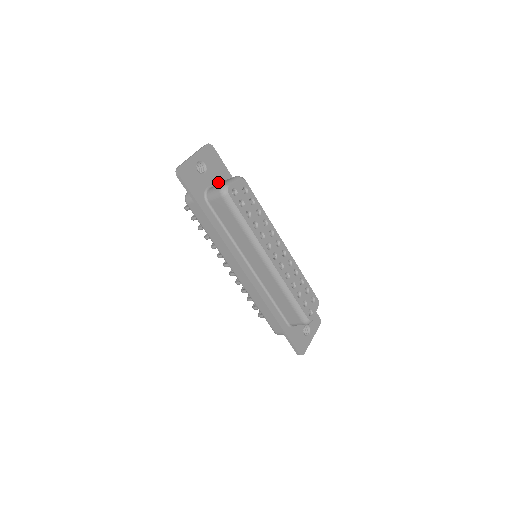
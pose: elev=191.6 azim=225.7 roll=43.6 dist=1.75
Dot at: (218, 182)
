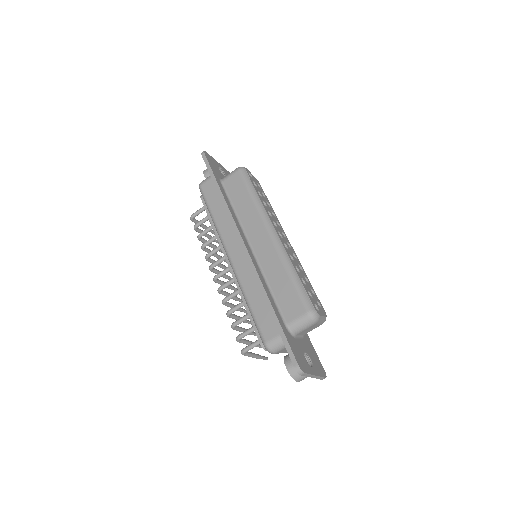
Dot at: occluded
